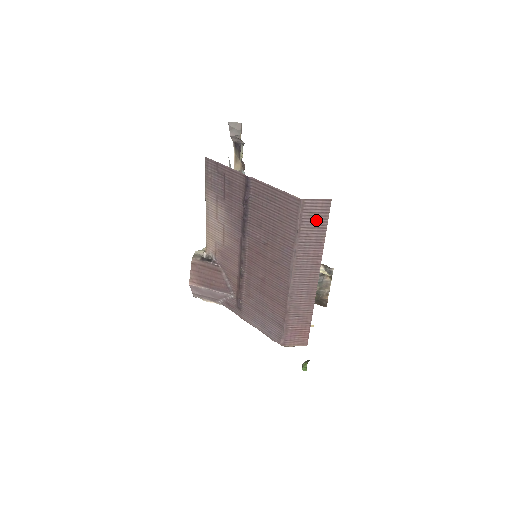
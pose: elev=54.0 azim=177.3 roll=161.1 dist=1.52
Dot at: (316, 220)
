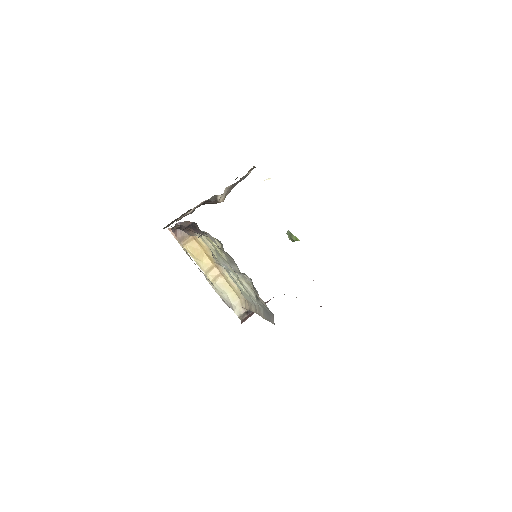
Dot at: occluded
